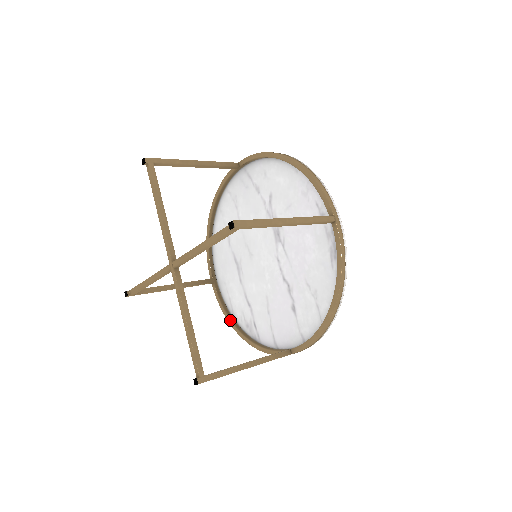
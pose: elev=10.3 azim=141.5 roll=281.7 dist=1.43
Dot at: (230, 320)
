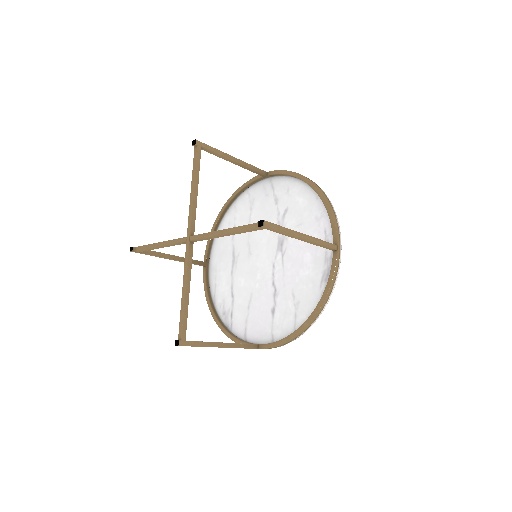
Dot at: (210, 303)
